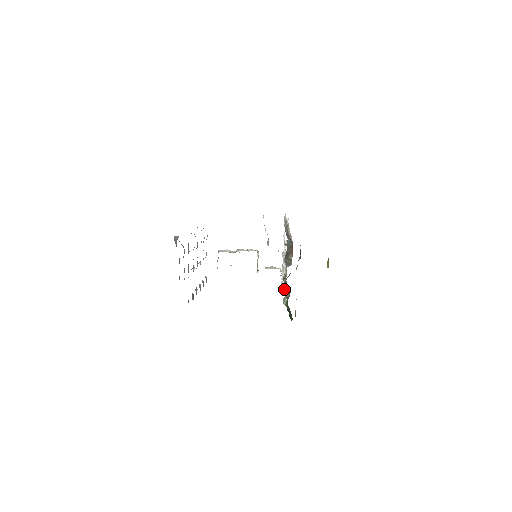
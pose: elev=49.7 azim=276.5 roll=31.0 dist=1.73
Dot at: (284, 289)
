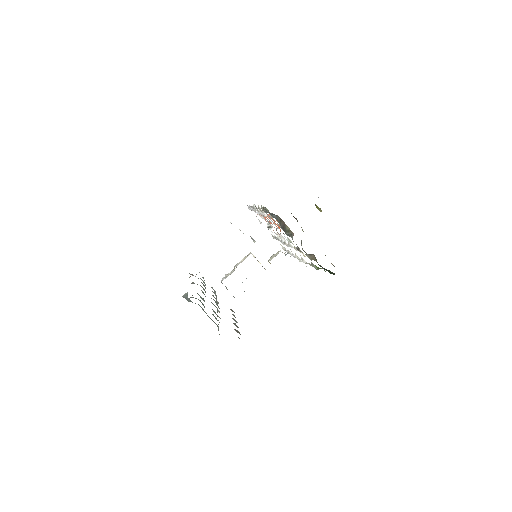
Dot at: occluded
